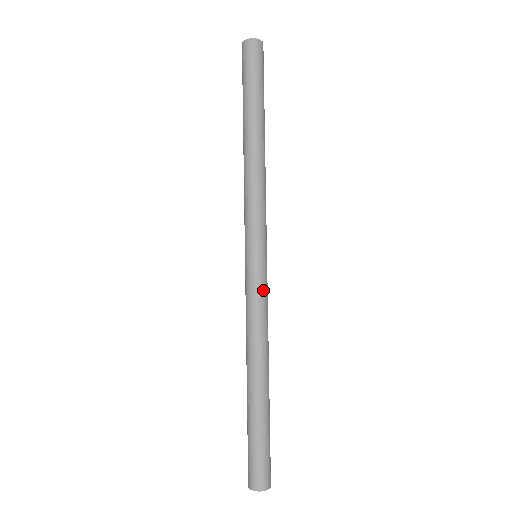
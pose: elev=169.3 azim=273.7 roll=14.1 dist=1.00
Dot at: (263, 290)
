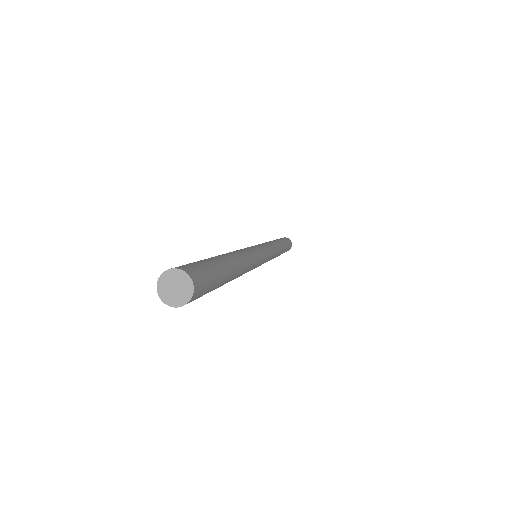
Dot at: (254, 249)
